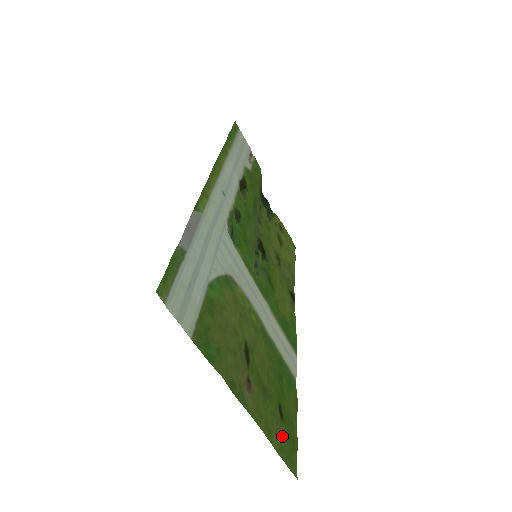
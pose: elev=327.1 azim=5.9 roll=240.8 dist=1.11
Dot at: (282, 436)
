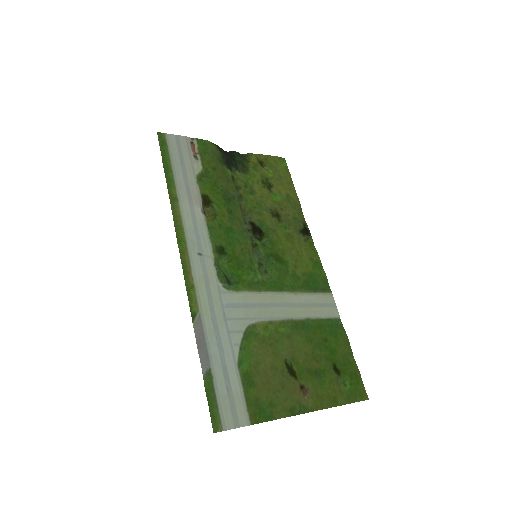
Dot at: (345, 385)
